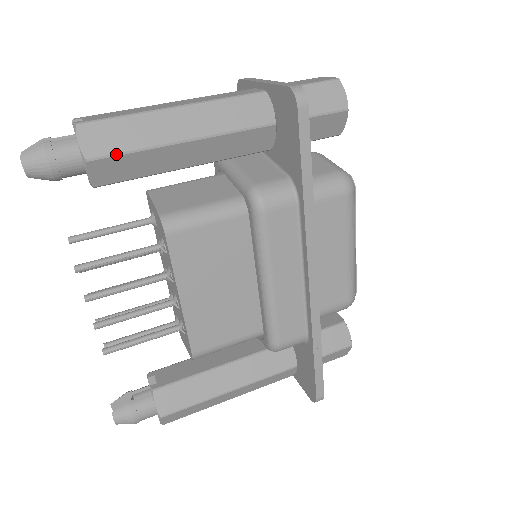
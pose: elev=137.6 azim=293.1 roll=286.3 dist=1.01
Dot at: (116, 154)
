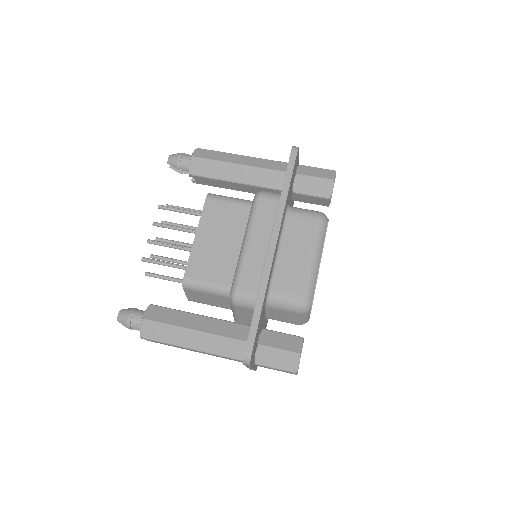
Dot at: (205, 158)
